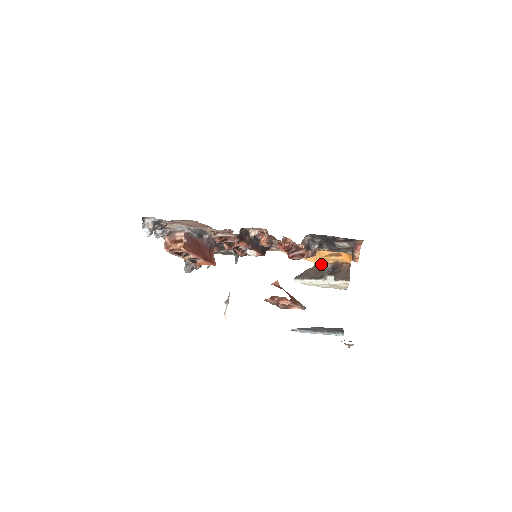
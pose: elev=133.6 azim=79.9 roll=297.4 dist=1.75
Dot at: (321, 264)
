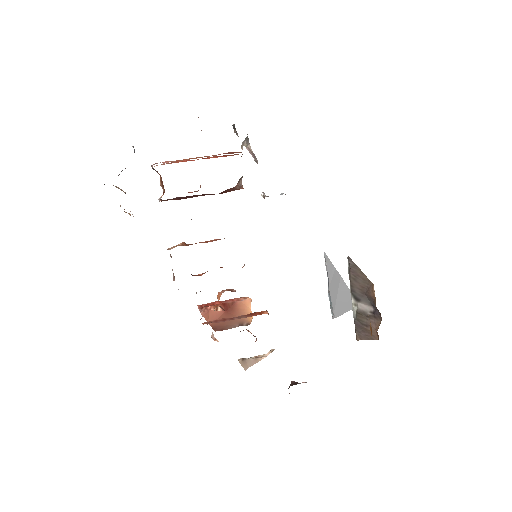
Dot at: (373, 296)
